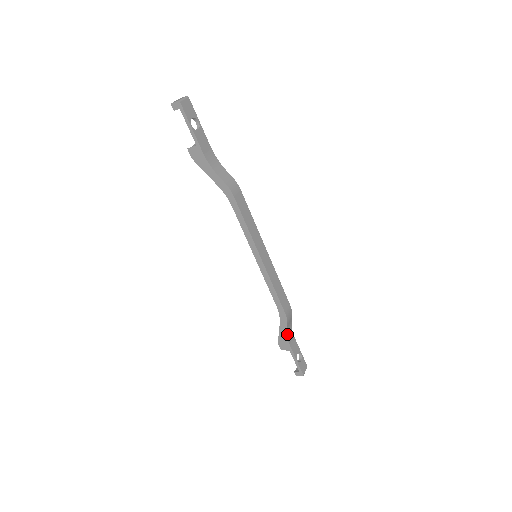
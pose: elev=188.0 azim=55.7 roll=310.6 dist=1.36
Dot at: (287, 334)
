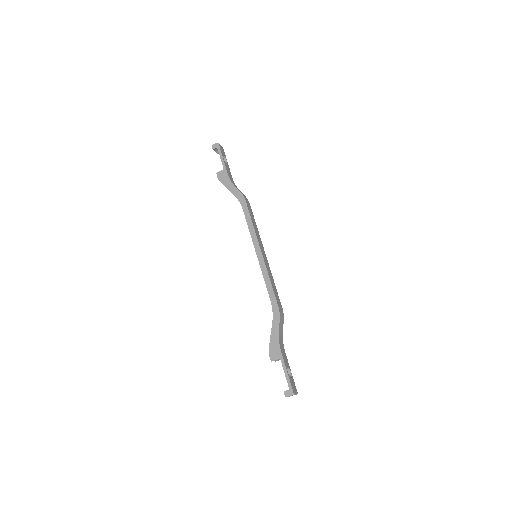
Dot at: (279, 336)
